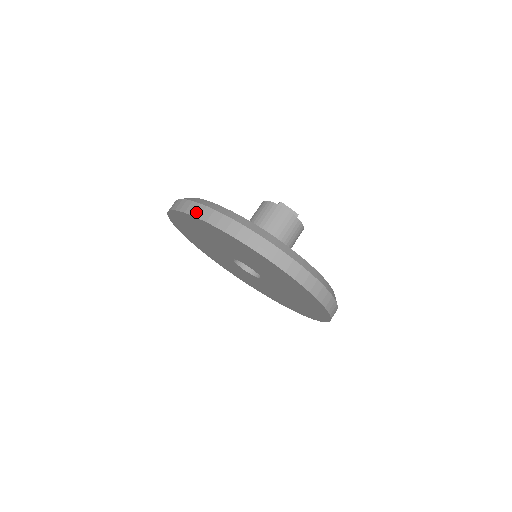
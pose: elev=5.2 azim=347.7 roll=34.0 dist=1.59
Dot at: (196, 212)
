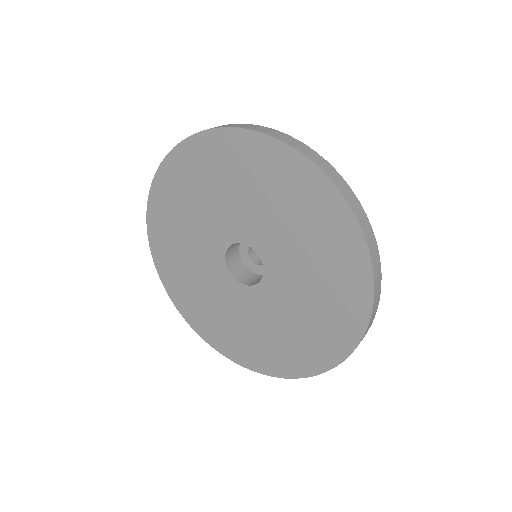
Dot at: (287, 140)
